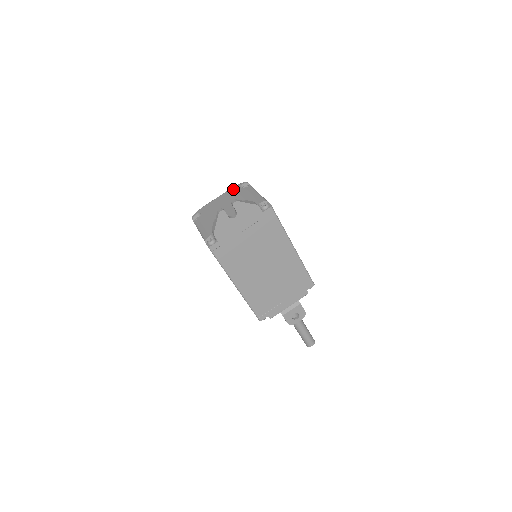
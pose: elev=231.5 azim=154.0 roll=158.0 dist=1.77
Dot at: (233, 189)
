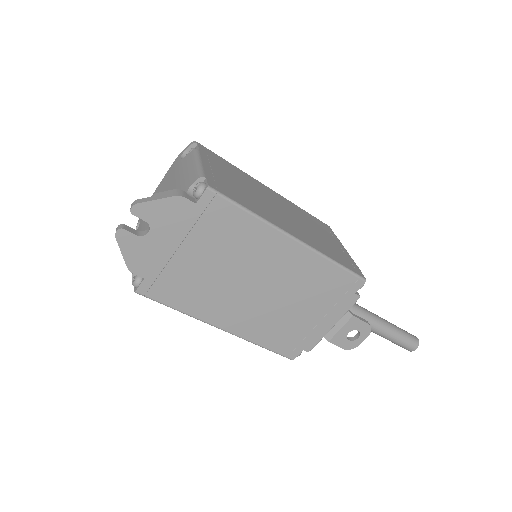
Dot at: (173, 163)
